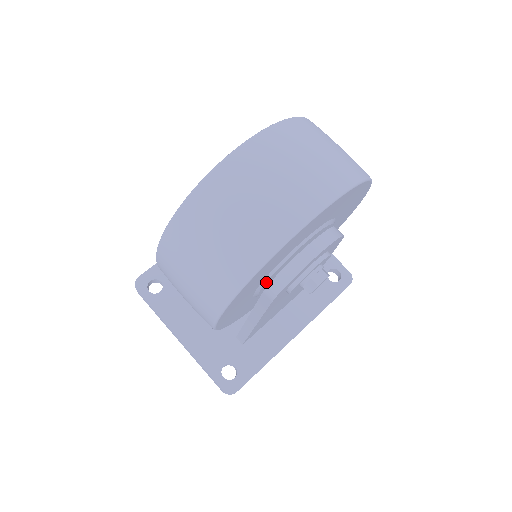
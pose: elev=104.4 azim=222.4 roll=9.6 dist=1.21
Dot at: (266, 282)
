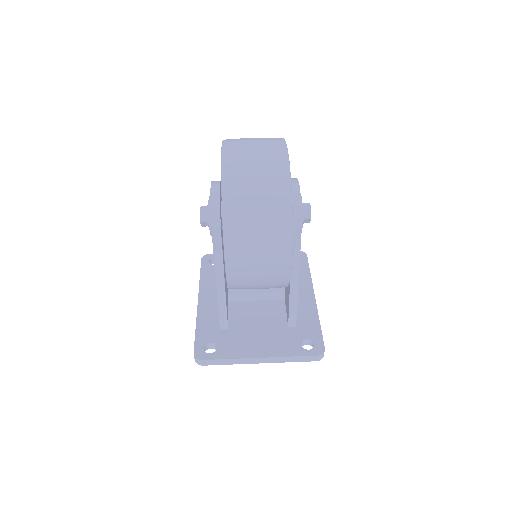
Dot at: occluded
